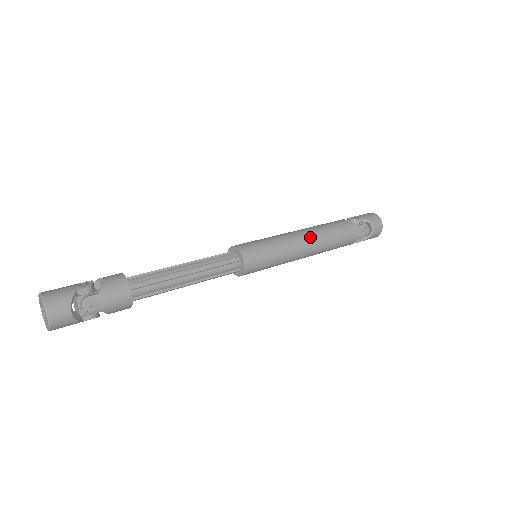
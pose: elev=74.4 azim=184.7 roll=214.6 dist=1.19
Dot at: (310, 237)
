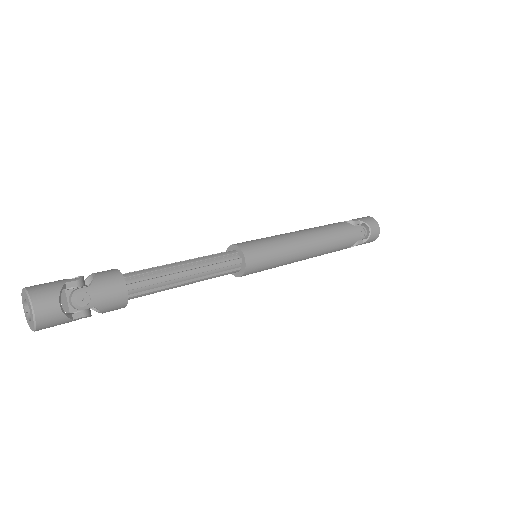
Dot at: (309, 235)
